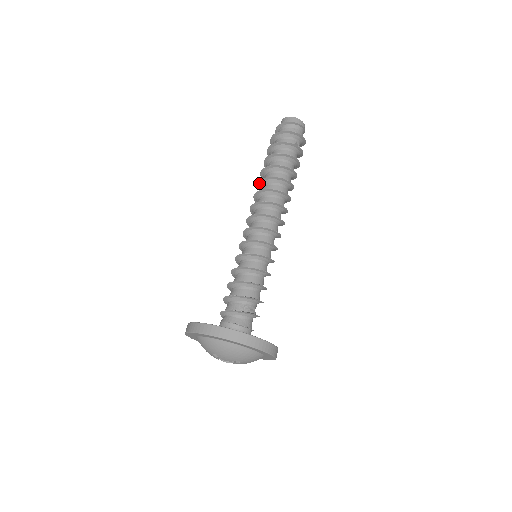
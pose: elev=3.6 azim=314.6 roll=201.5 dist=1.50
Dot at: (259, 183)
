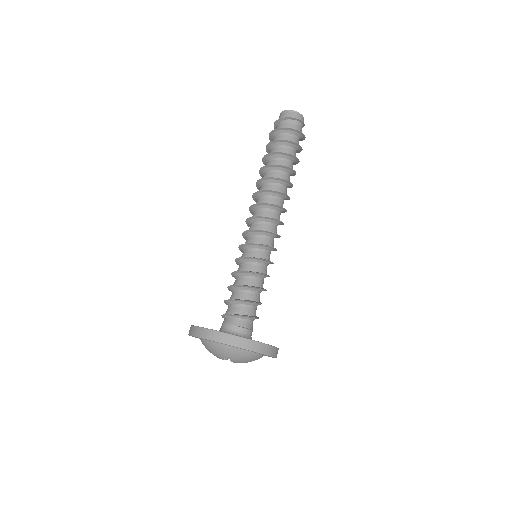
Dot at: (264, 179)
